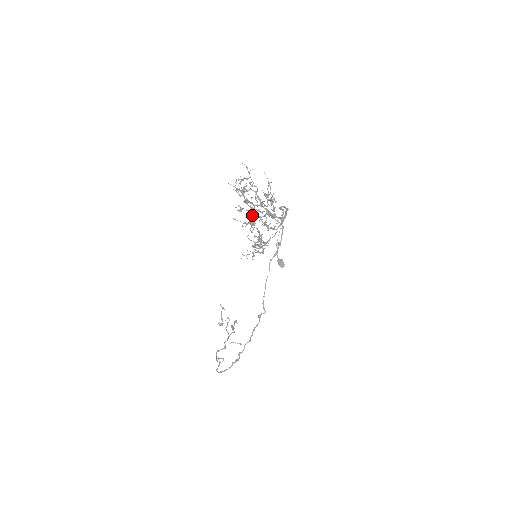
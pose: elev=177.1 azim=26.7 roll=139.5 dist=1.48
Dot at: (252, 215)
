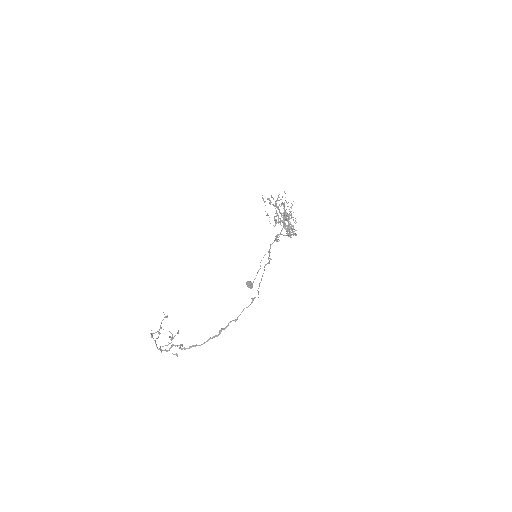
Dot at: (285, 213)
